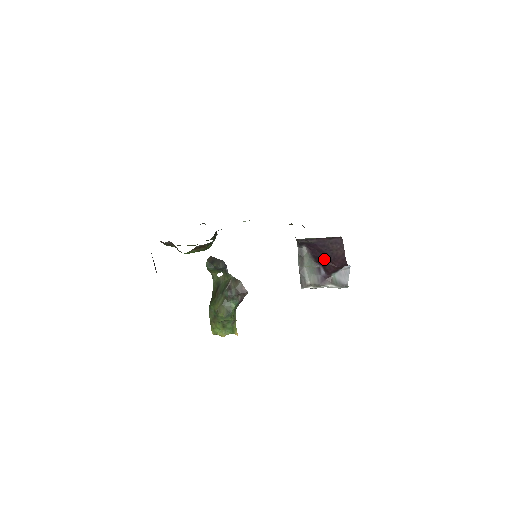
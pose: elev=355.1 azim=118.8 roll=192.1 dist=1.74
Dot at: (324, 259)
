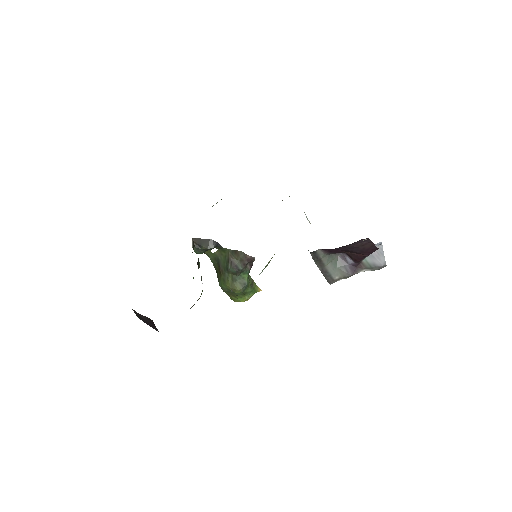
Dot at: (348, 252)
